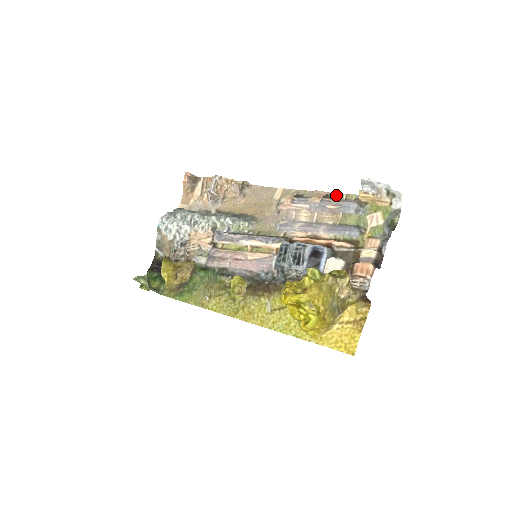
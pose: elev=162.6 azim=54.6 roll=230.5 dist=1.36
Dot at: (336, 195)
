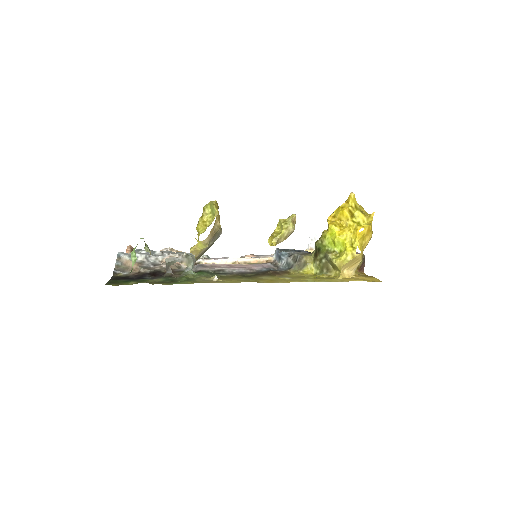
Dot at: occluded
